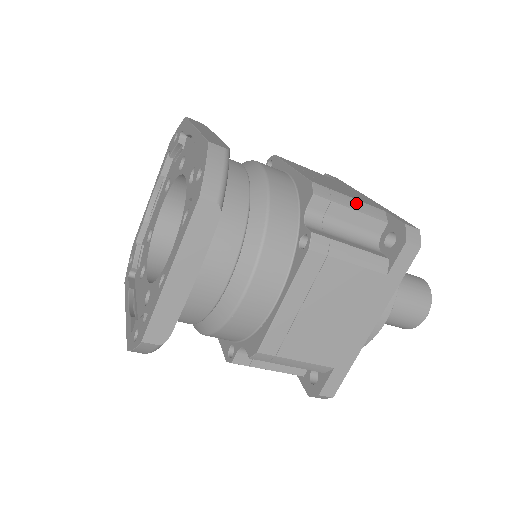
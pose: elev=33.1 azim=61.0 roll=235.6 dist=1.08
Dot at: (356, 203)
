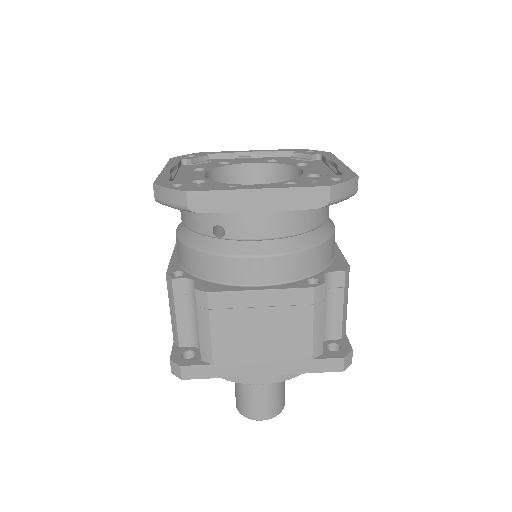
Dot at: occluded
